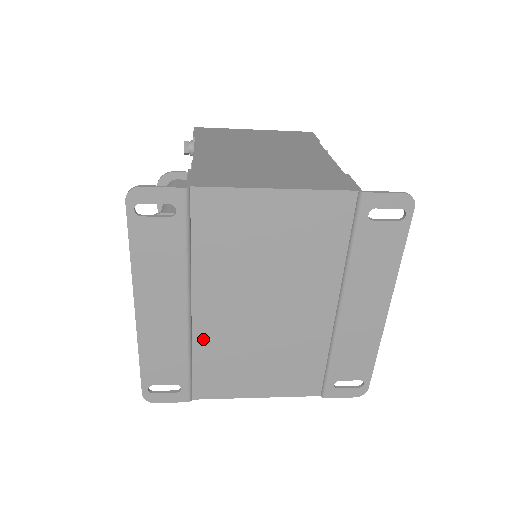
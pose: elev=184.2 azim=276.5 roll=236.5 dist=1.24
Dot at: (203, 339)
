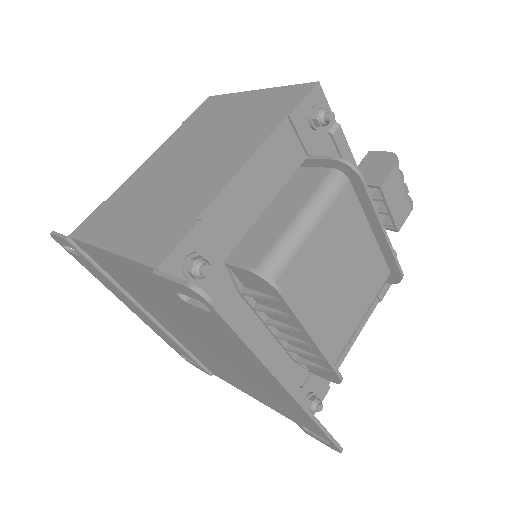
Dot at: (180, 340)
